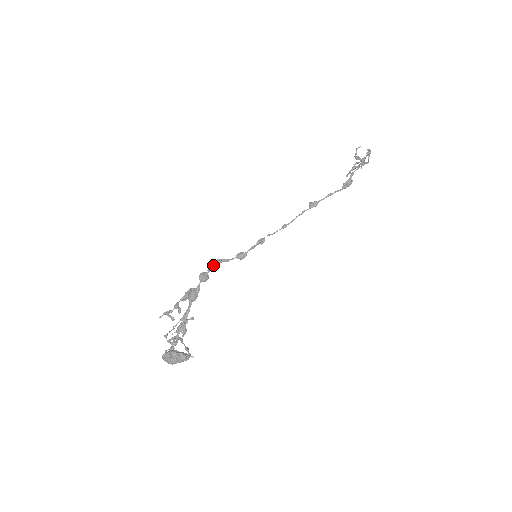
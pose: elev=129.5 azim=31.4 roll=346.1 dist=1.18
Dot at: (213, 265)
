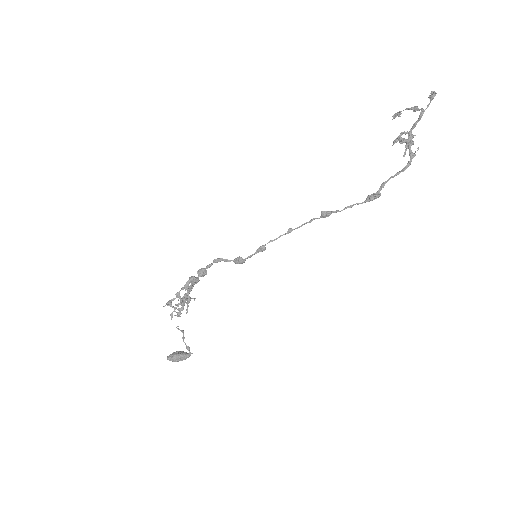
Dot at: (211, 264)
